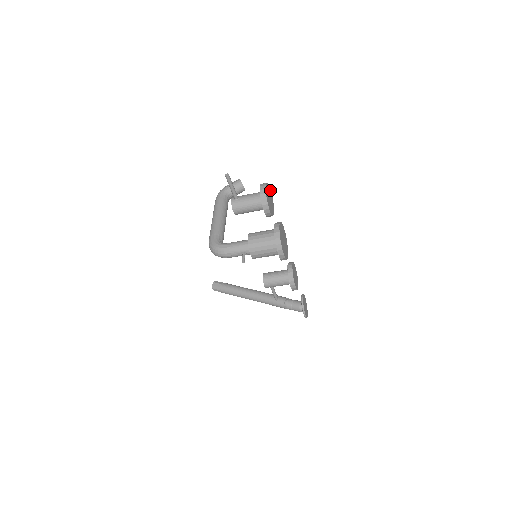
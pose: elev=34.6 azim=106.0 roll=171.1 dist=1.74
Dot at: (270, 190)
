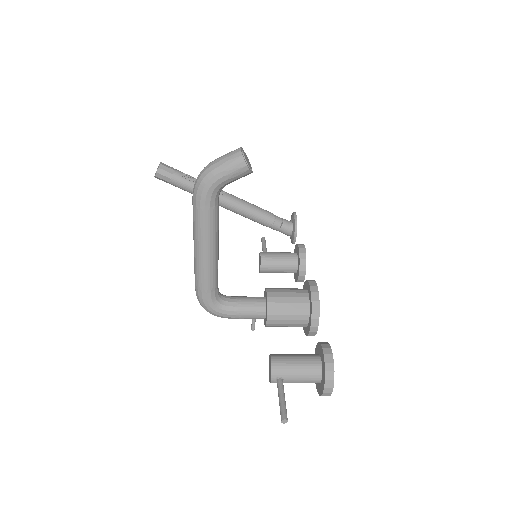
Dot at: (331, 352)
